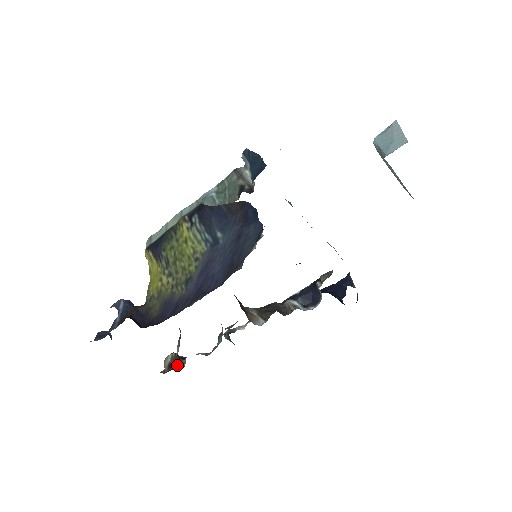
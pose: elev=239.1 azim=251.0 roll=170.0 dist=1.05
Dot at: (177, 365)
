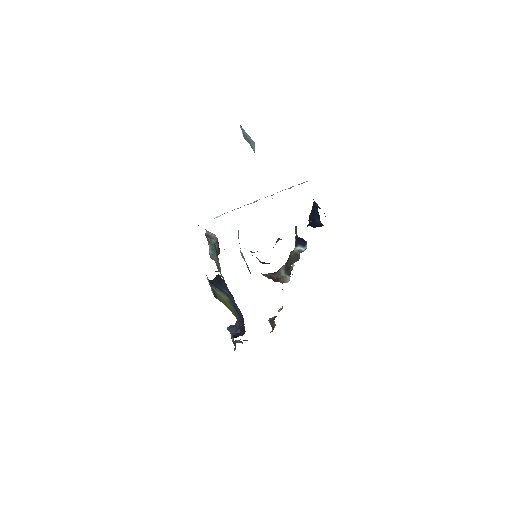
Dot at: (273, 326)
